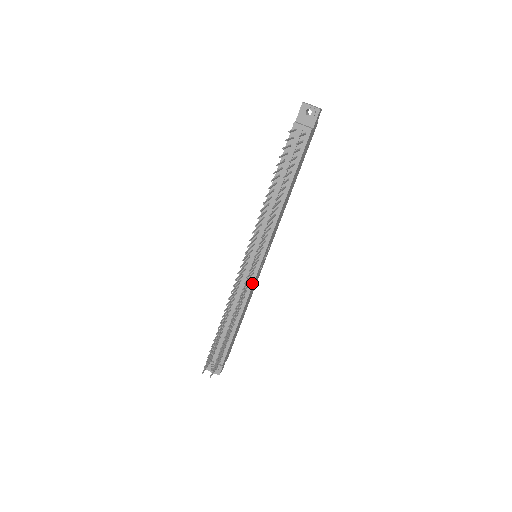
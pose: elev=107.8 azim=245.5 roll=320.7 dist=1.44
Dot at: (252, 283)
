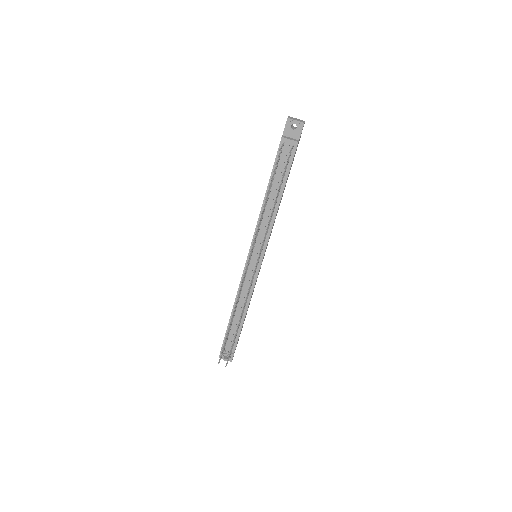
Dot at: (255, 280)
